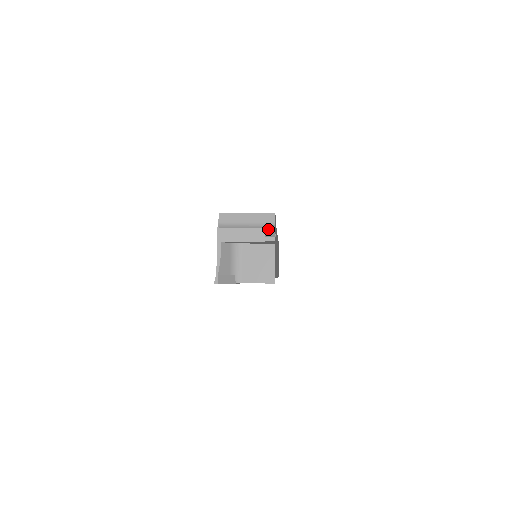
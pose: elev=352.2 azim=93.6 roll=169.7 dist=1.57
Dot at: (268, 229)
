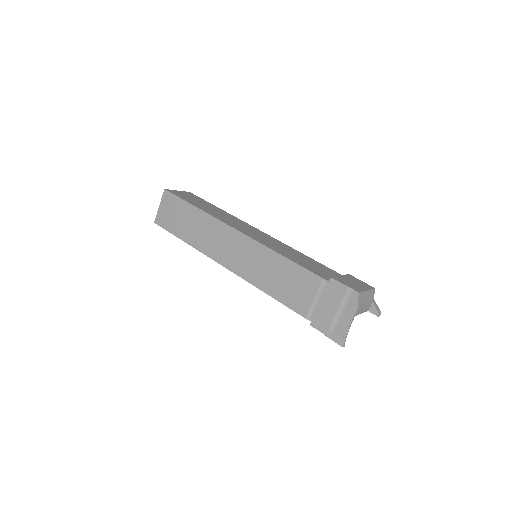
Dot at: (375, 303)
